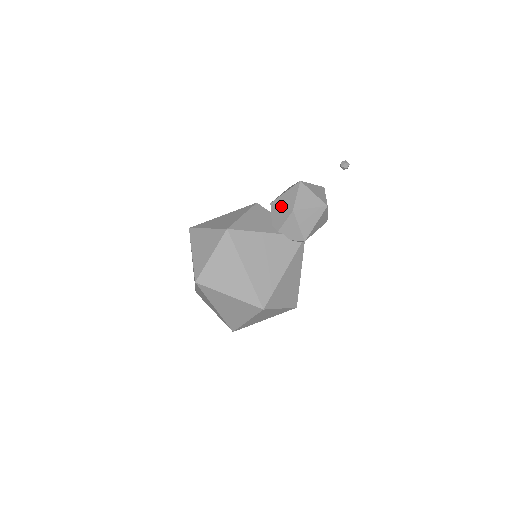
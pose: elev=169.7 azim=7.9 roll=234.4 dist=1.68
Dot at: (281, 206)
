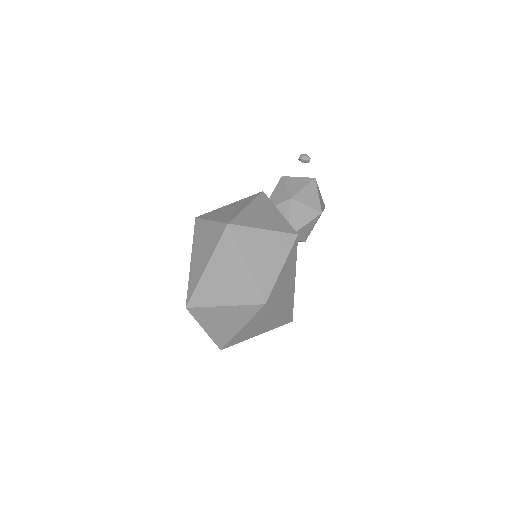
Dot at: (307, 205)
